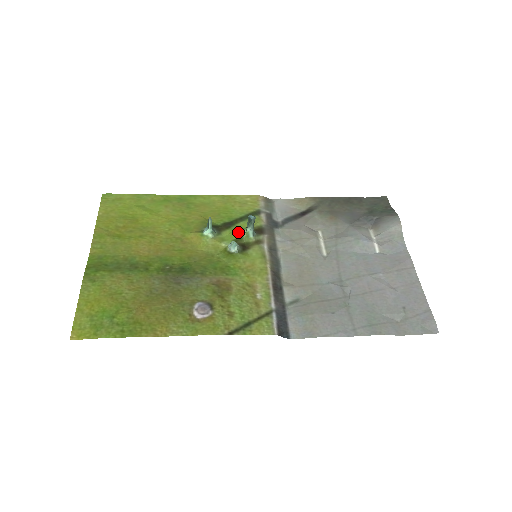
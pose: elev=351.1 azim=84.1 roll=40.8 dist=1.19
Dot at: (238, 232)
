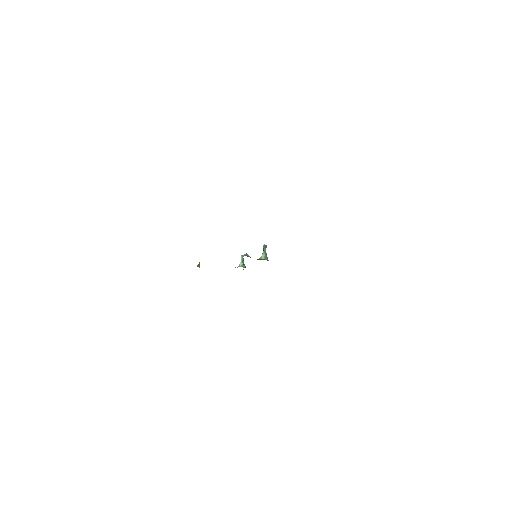
Dot at: occluded
